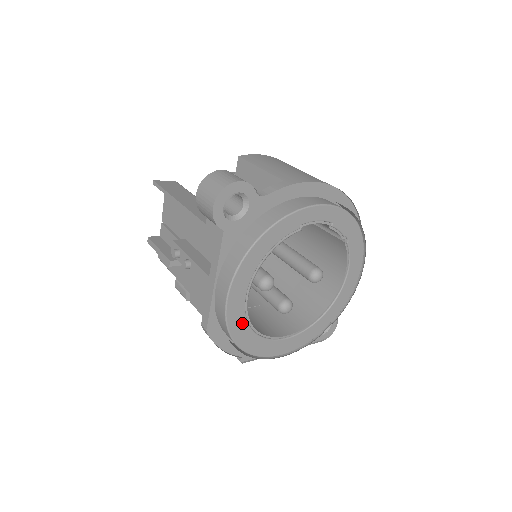
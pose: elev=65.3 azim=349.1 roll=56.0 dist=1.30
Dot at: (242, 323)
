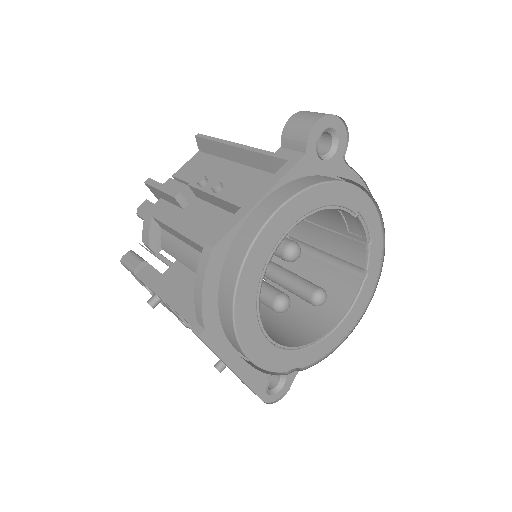
Dot at: (261, 261)
